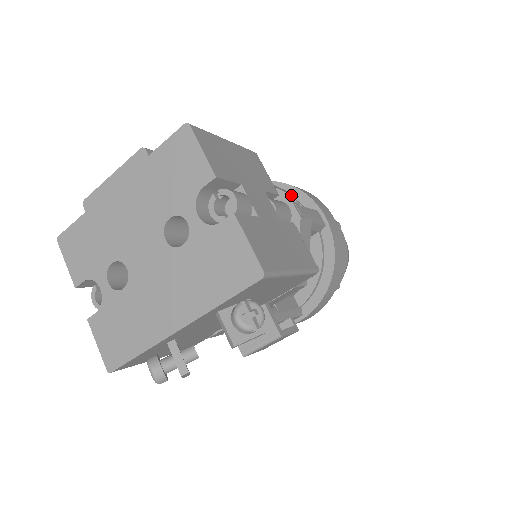
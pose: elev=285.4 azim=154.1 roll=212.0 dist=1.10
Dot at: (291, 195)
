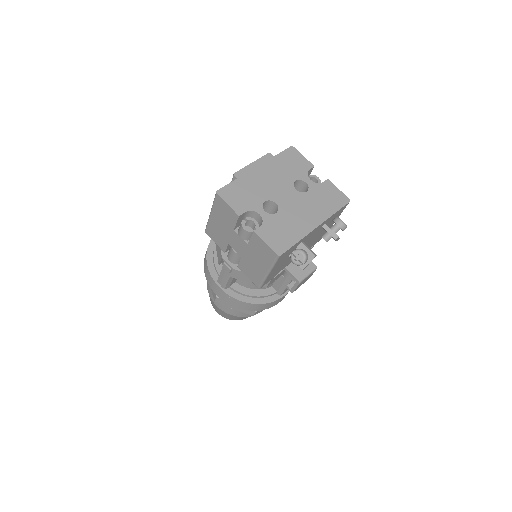
Dot at: occluded
